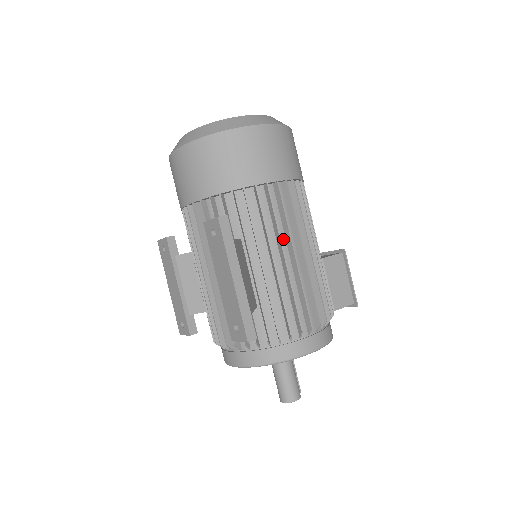
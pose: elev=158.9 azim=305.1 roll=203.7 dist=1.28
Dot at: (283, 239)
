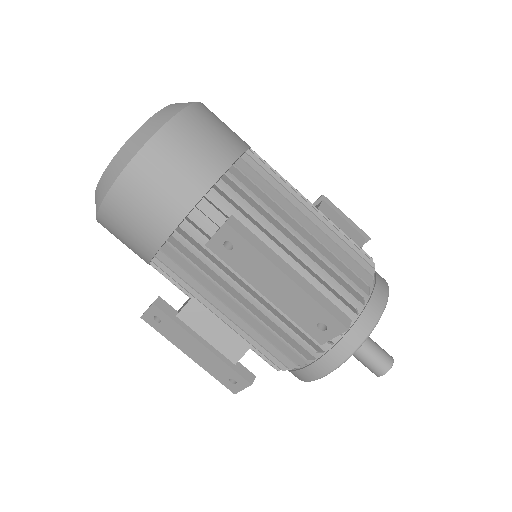
Dot at: occluded
